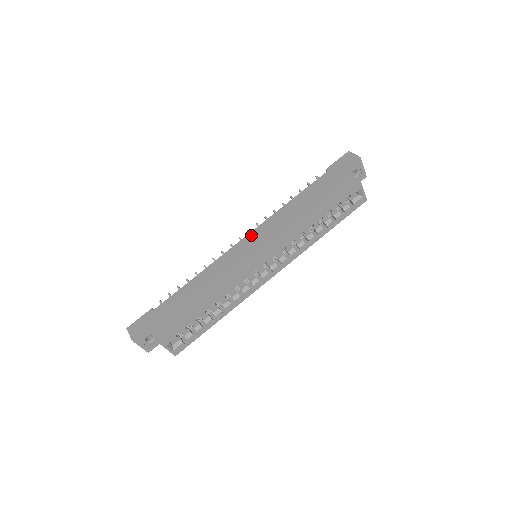
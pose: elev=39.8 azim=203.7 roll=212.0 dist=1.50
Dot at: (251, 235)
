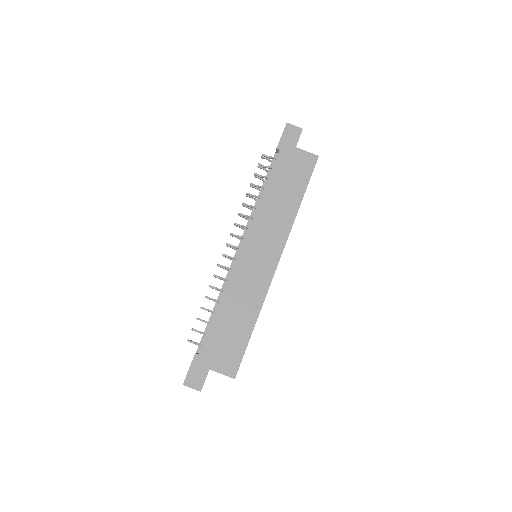
Dot at: (248, 241)
